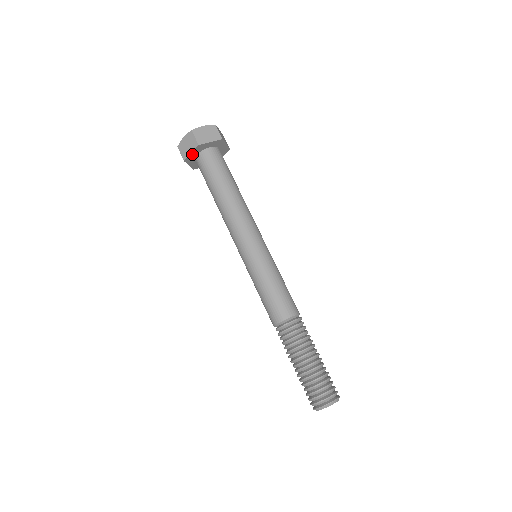
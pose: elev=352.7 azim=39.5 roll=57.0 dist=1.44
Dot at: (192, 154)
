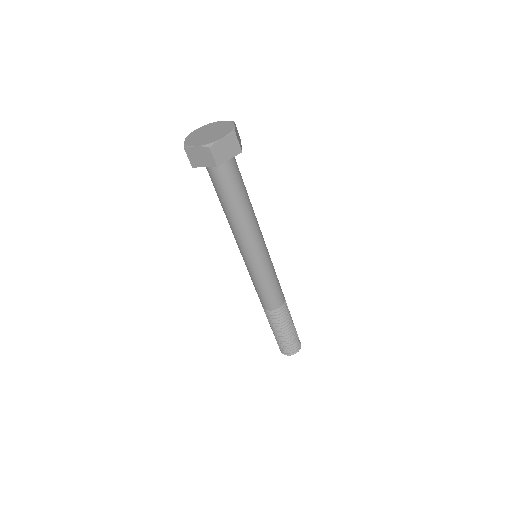
Dot at: (204, 165)
